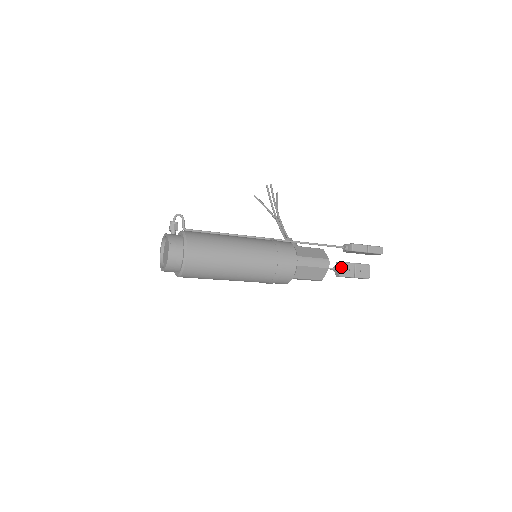
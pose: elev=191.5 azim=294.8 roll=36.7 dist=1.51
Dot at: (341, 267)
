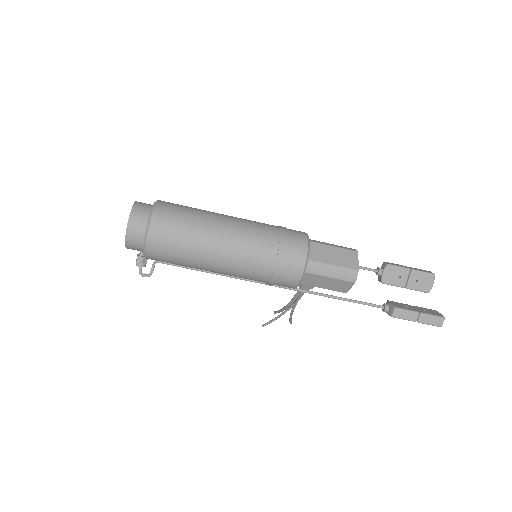
Dot at: (391, 303)
